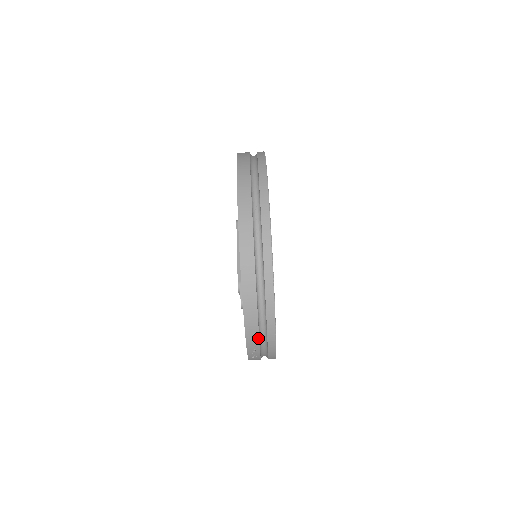
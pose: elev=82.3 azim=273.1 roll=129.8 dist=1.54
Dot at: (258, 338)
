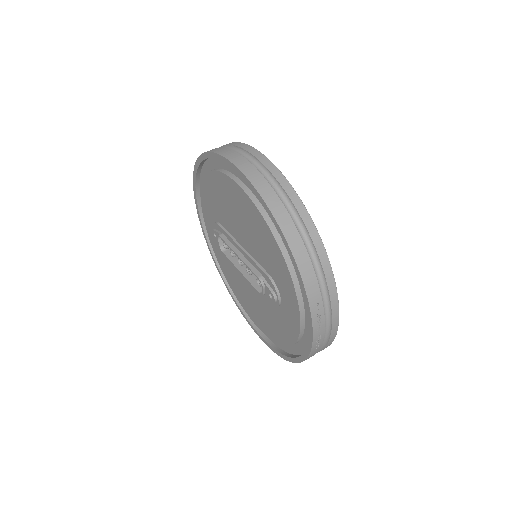
Dot at: (321, 301)
